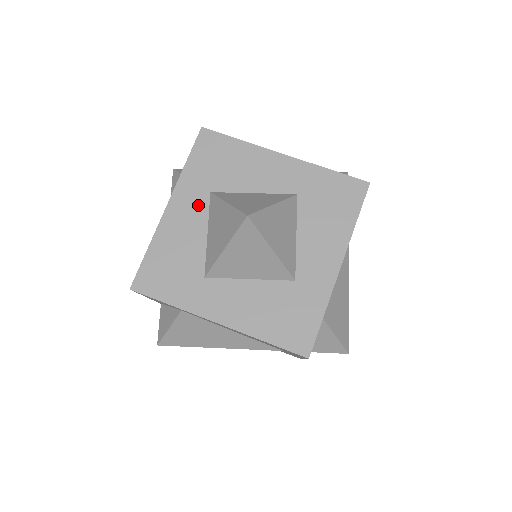
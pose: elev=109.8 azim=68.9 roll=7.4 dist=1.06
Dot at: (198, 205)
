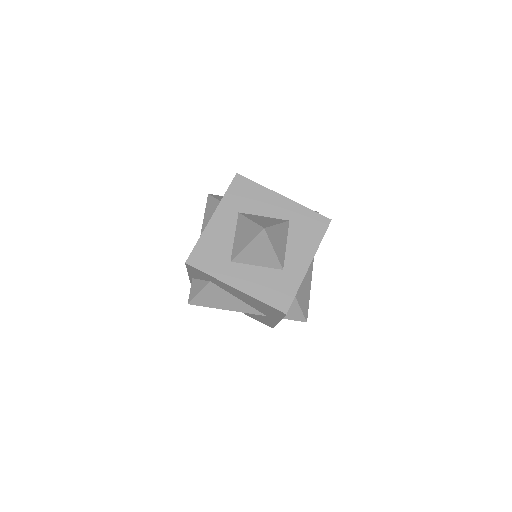
Dot at: (230, 219)
